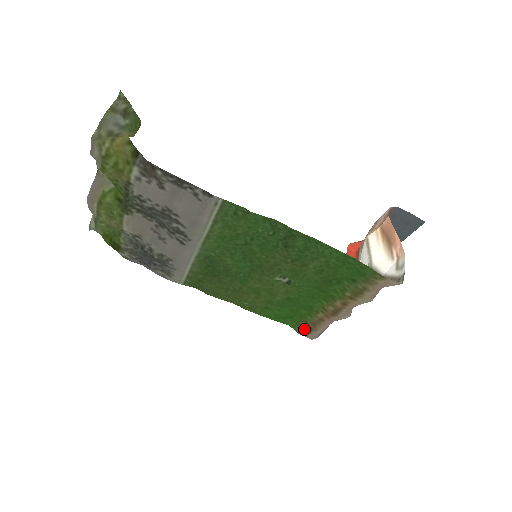
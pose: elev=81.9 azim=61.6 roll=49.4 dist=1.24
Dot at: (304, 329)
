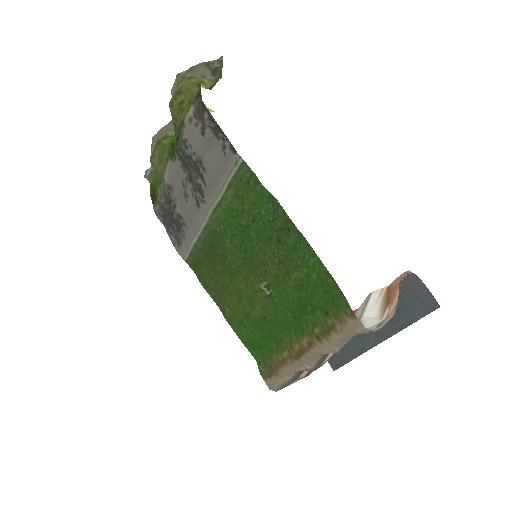
Dot at: (267, 369)
